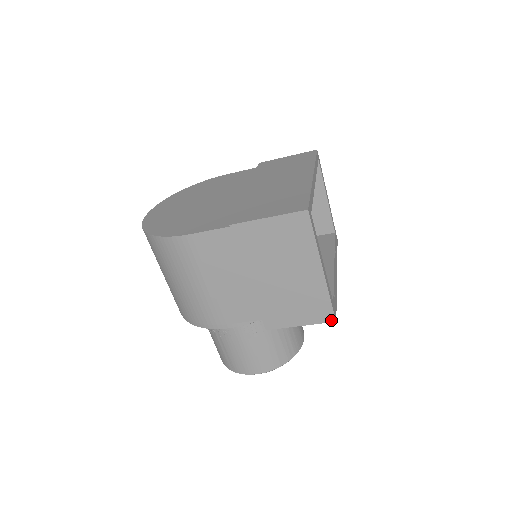
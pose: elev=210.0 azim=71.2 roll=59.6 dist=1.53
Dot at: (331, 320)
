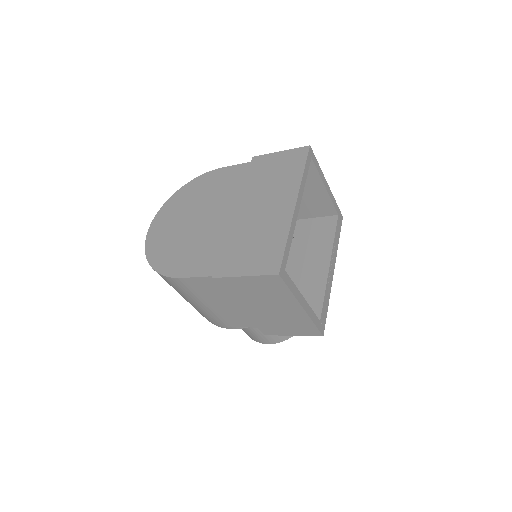
Dot at: (319, 335)
